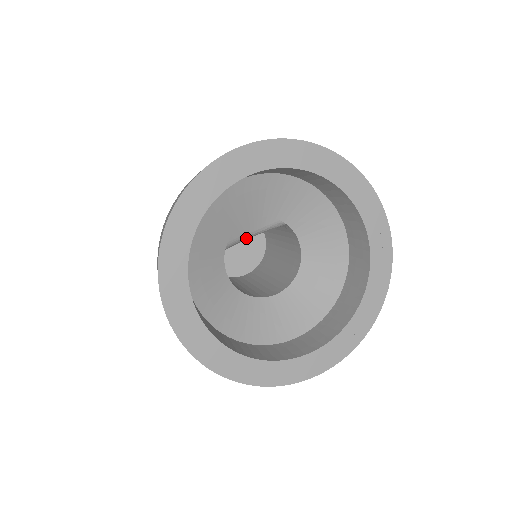
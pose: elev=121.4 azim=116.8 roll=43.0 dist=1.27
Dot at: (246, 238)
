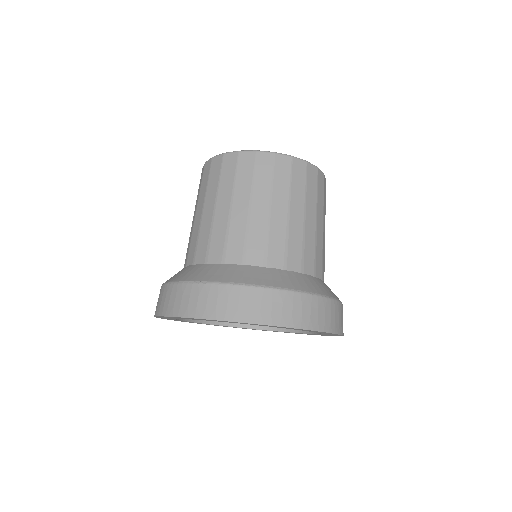
Dot at: occluded
